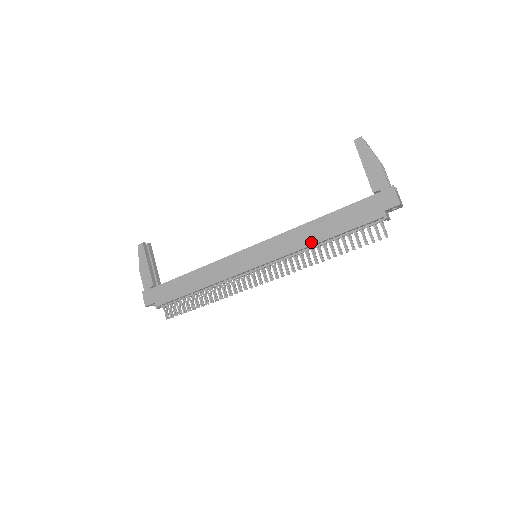
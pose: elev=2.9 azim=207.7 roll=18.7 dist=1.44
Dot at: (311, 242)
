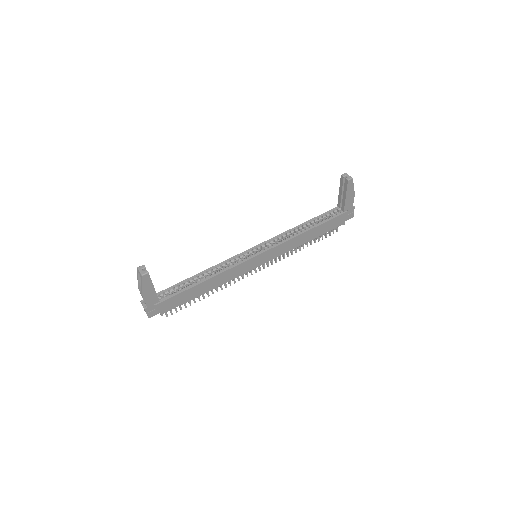
Dot at: (301, 244)
